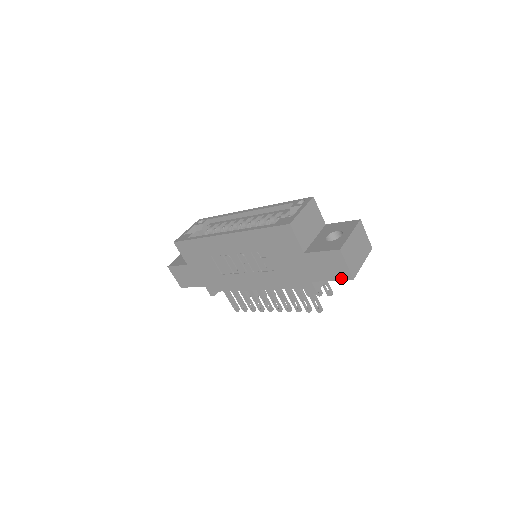
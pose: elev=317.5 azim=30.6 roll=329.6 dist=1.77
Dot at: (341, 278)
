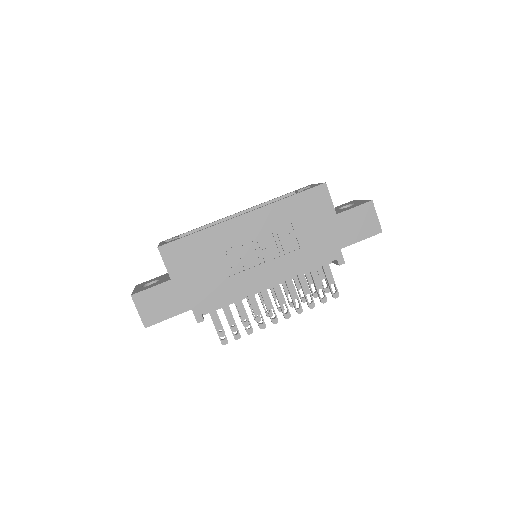
Dot at: (371, 234)
